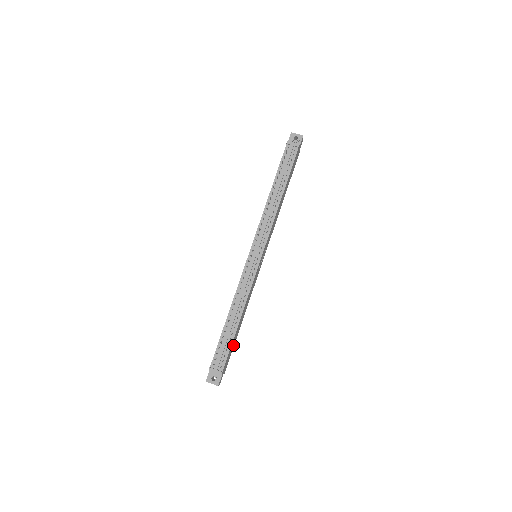
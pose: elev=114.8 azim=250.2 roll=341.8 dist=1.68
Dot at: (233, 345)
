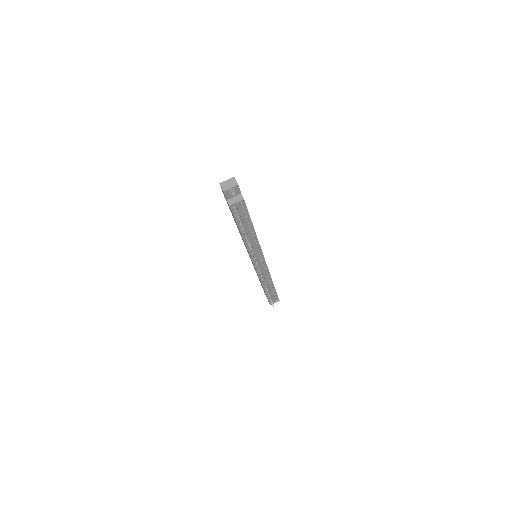
Dot at: occluded
